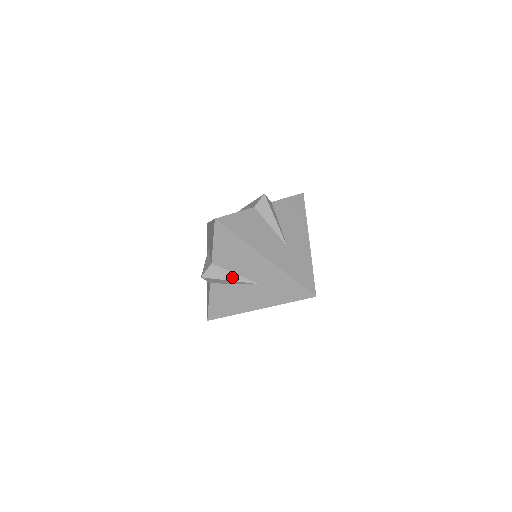
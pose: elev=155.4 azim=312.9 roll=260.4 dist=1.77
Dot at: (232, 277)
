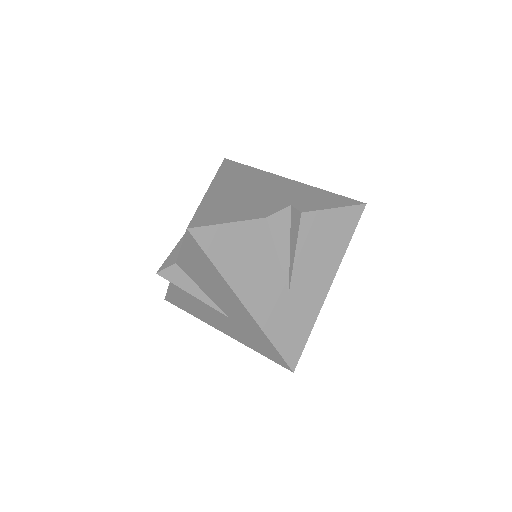
Dot at: (197, 292)
